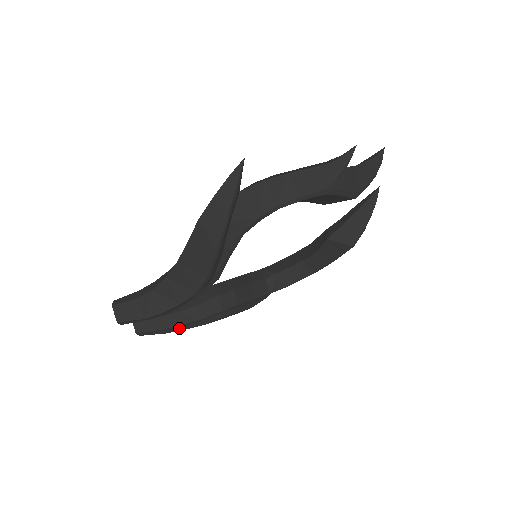
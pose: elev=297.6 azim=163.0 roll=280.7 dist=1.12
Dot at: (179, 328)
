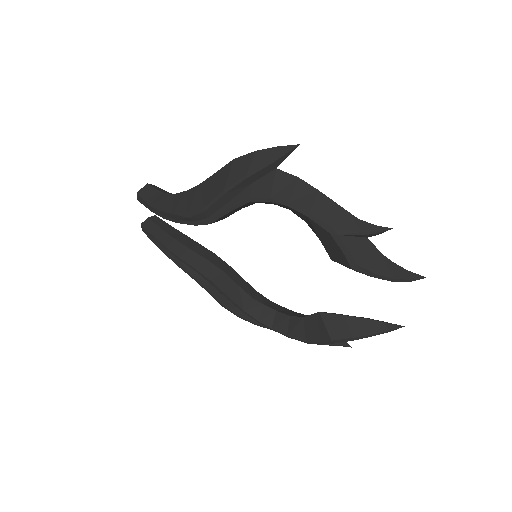
Dot at: (164, 249)
